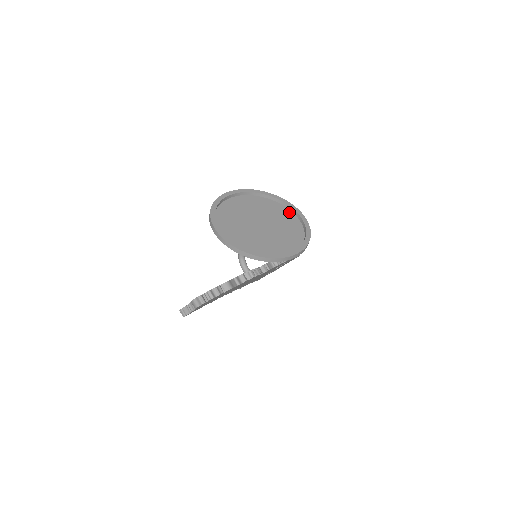
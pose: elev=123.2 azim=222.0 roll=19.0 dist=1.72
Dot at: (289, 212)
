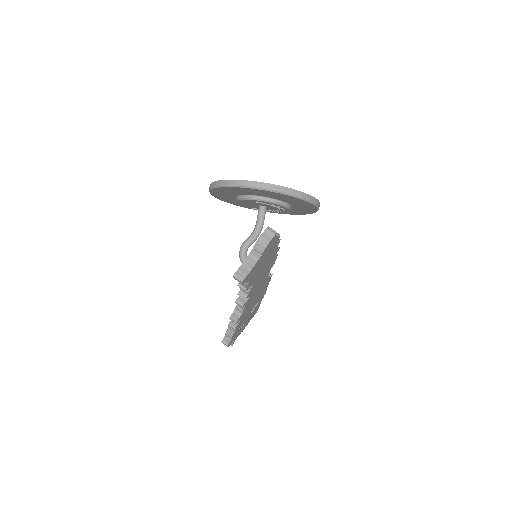
Dot at: occluded
